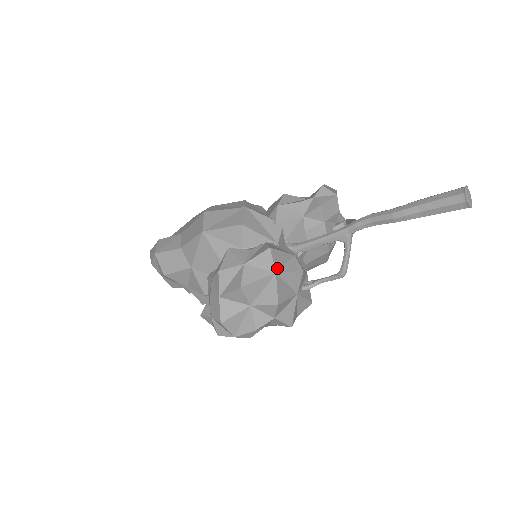
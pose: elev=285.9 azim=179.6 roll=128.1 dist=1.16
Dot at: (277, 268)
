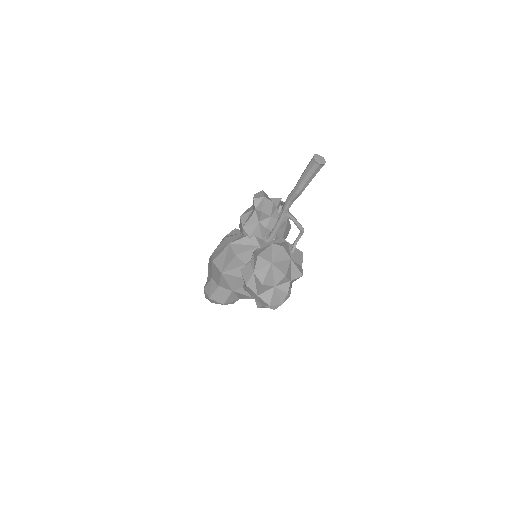
Dot at: (270, 260)
